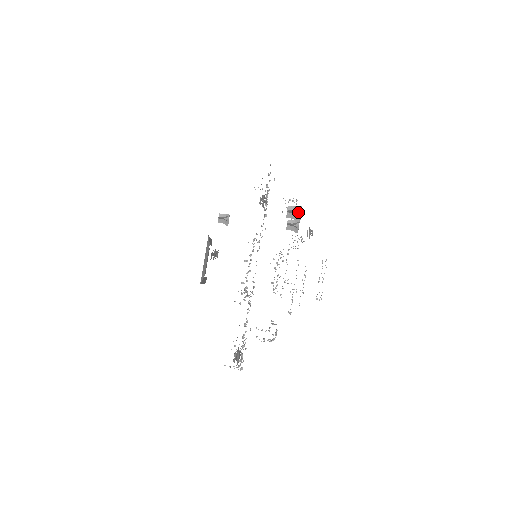
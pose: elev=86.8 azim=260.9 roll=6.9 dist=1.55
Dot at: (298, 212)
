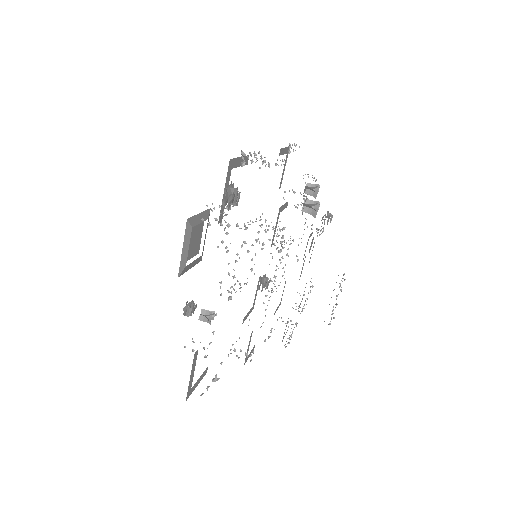
Dot at: (315, 206)
